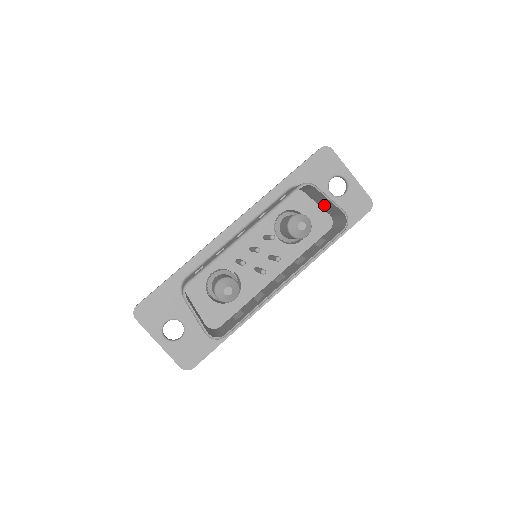
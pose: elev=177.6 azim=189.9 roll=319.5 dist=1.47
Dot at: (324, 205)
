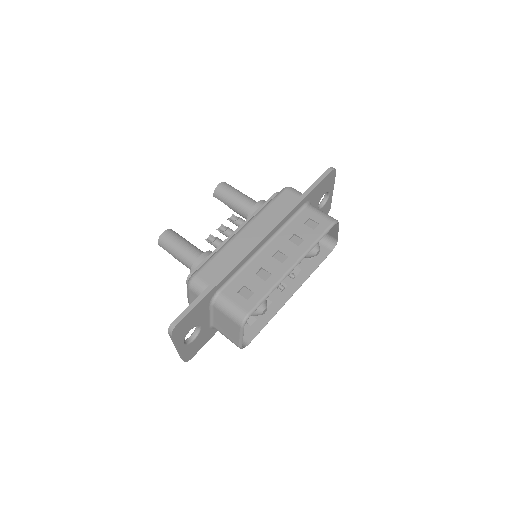
Dot at: occluded
